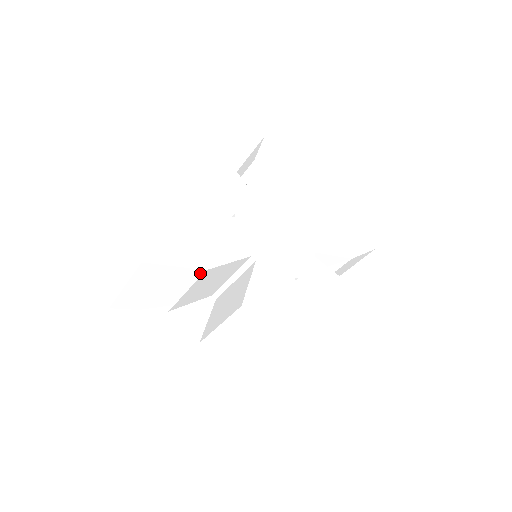
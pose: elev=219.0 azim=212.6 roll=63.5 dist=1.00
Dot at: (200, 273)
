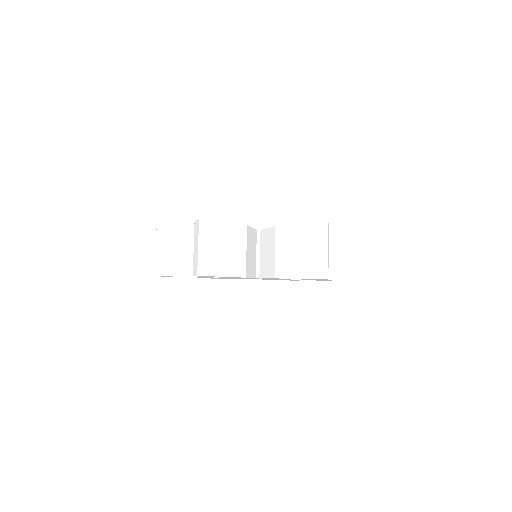
Dot at: occluded
